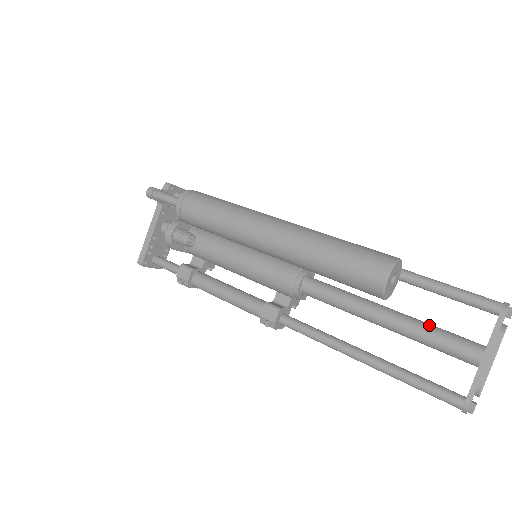
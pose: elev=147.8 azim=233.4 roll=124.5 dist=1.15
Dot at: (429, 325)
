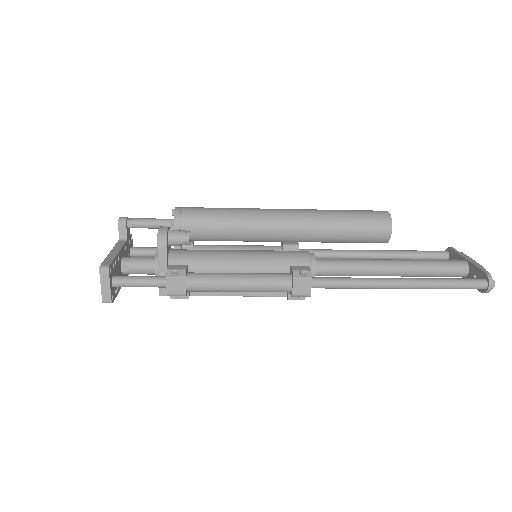
Dot at: occluded
